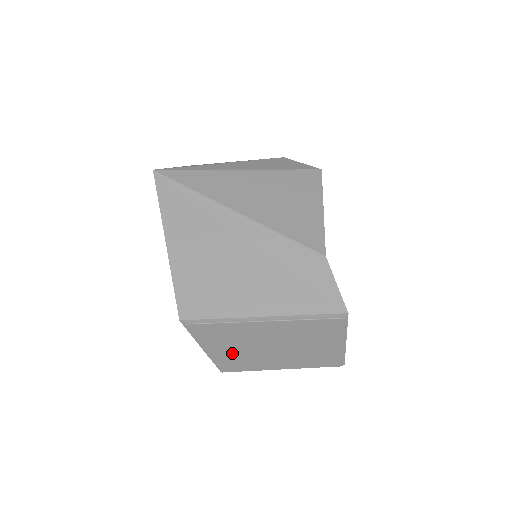
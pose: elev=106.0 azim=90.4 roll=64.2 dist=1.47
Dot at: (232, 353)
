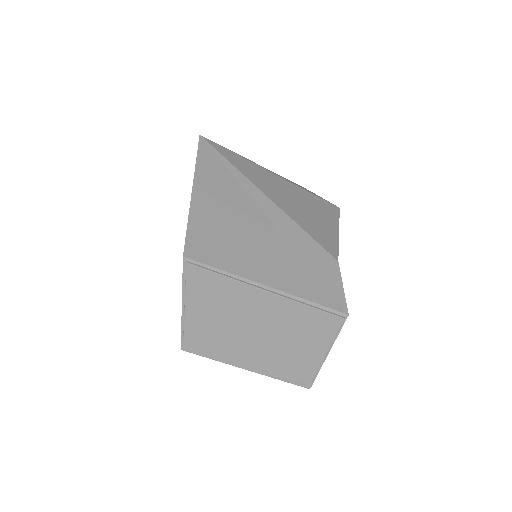
Dot at: (210, 324)
